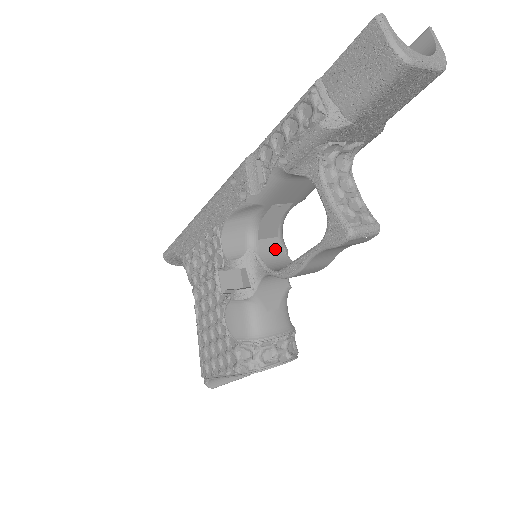
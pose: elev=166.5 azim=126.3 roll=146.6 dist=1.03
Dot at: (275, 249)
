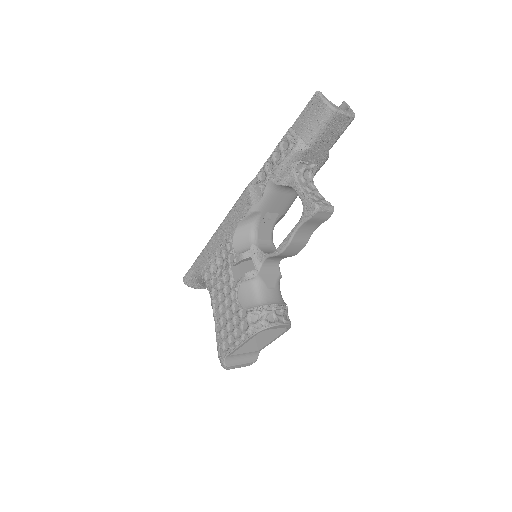
Dot at: (269, 247)
